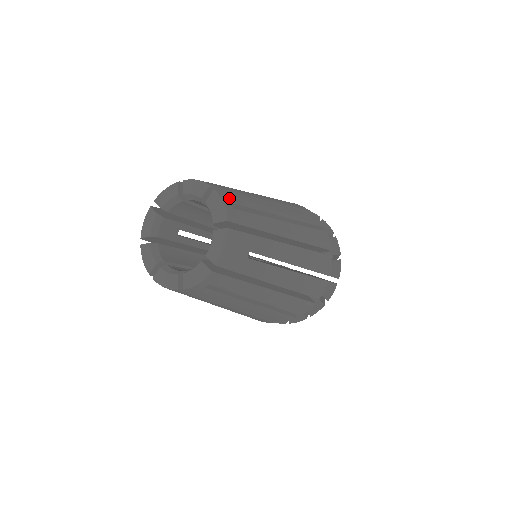
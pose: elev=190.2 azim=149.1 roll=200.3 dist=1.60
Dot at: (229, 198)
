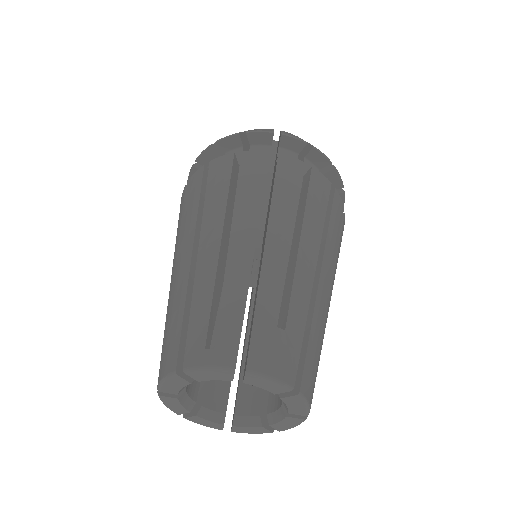
Dot at: (308, 379)
